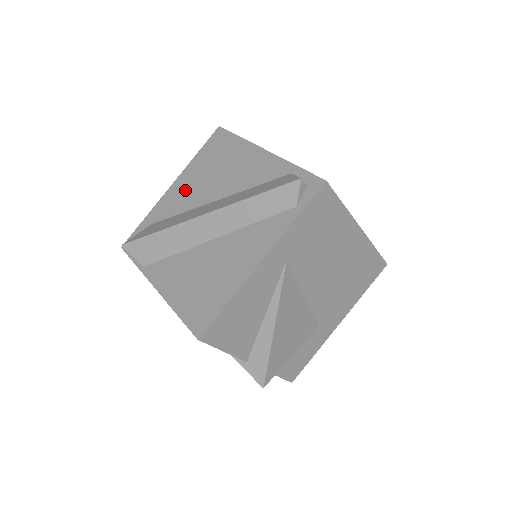
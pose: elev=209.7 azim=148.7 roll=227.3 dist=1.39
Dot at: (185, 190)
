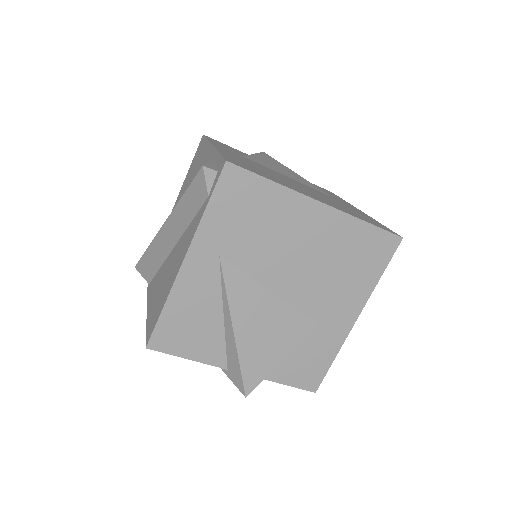
Dot at: occluded
